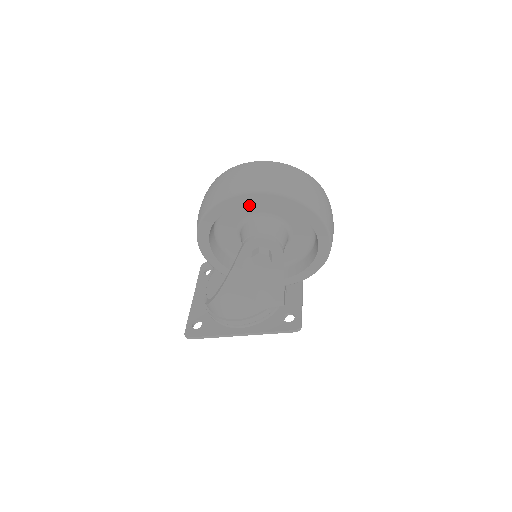
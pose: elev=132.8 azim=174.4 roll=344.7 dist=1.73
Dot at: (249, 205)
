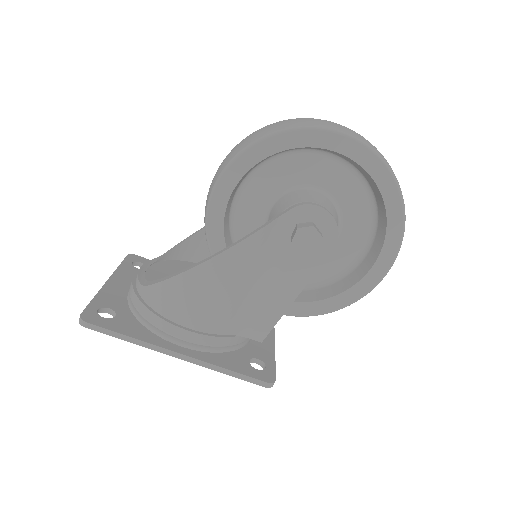
Dot at: (318, 168)
